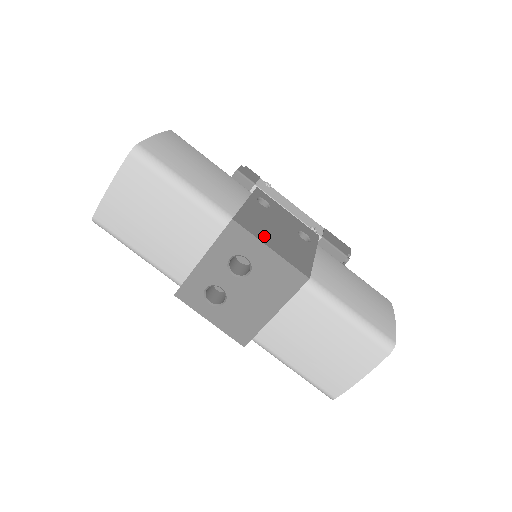
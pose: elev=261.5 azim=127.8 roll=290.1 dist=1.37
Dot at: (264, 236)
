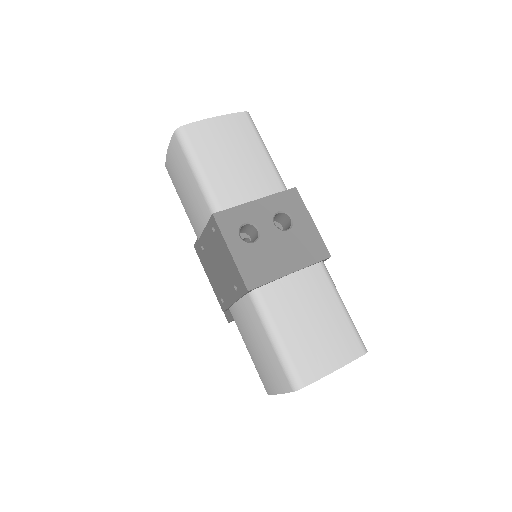
Dot at: occluded
